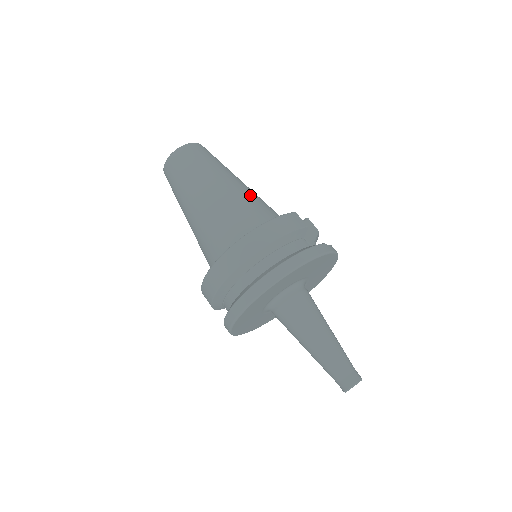
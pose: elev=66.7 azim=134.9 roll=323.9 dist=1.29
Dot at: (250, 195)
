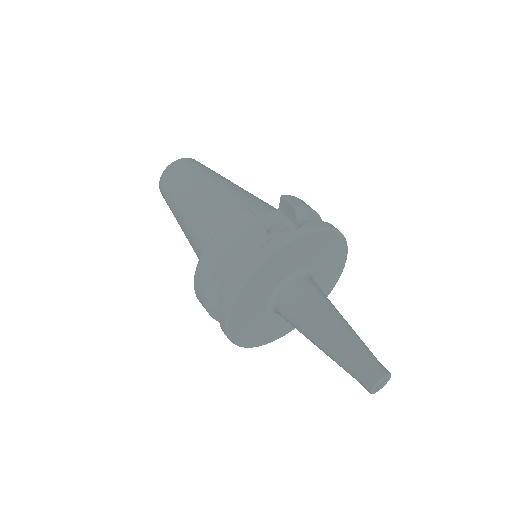
Dot at: (217, 200)
